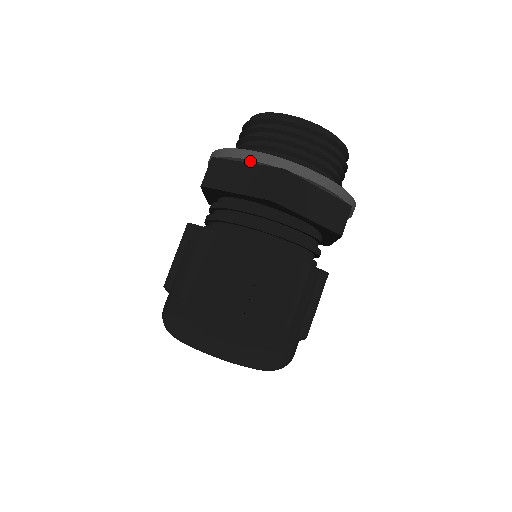
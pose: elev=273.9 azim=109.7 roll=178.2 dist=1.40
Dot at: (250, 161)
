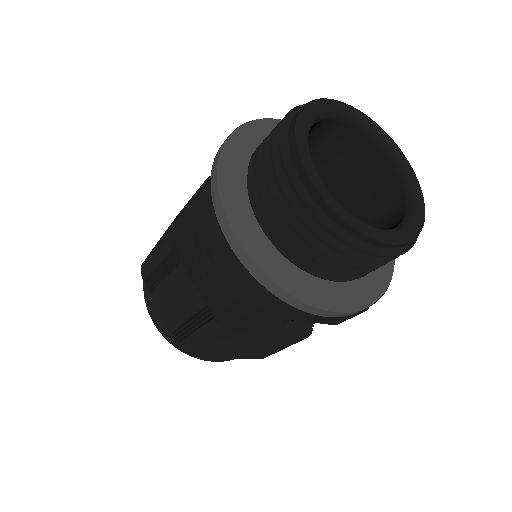
Dot at: (239, 253)
